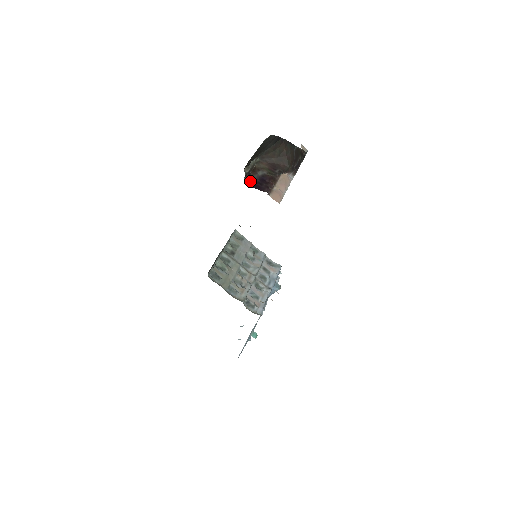
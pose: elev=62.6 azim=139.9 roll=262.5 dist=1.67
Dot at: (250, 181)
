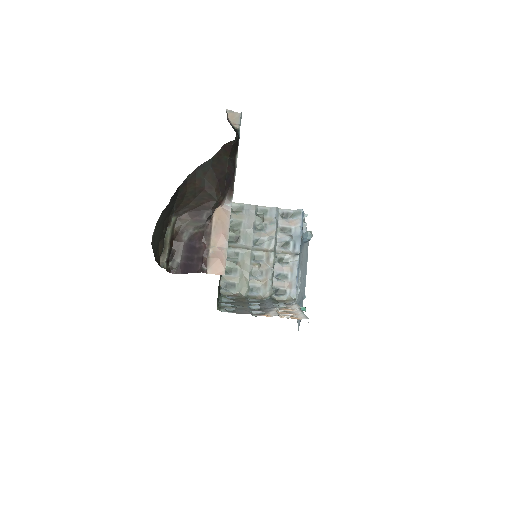
Dot at: (177, 263)
